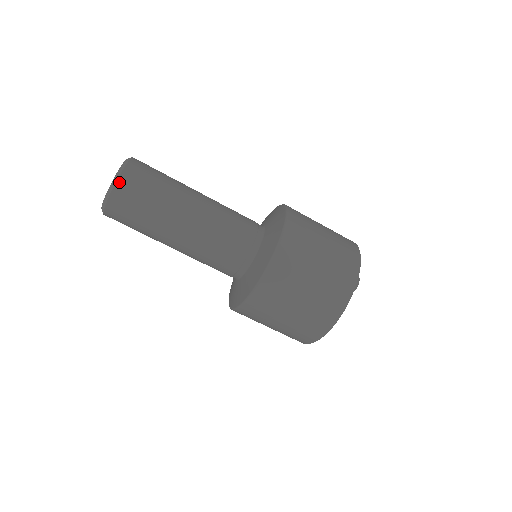
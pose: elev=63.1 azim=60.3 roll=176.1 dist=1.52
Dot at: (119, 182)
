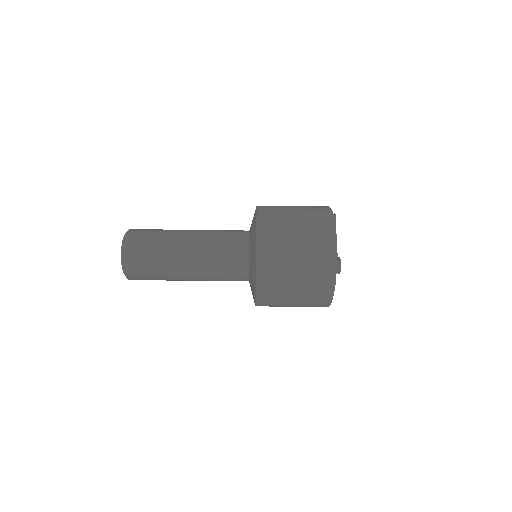
Dot at: (126, 268)
